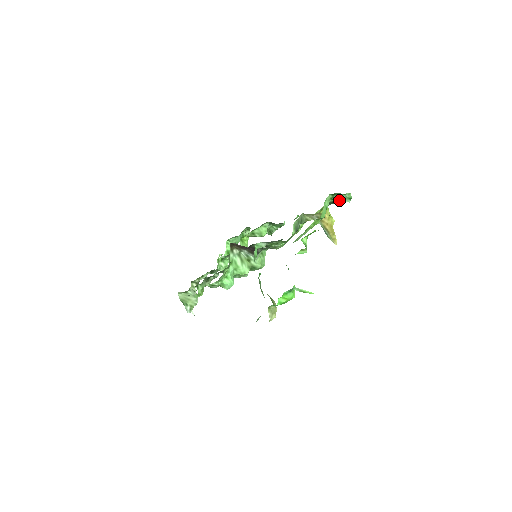
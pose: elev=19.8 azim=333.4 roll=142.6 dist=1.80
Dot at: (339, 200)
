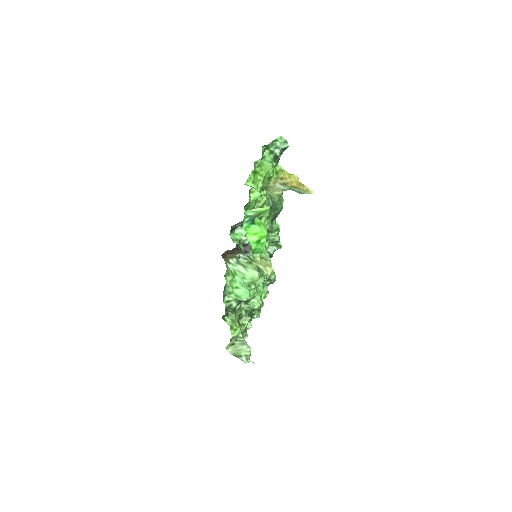
Dot at: (278, 150)
